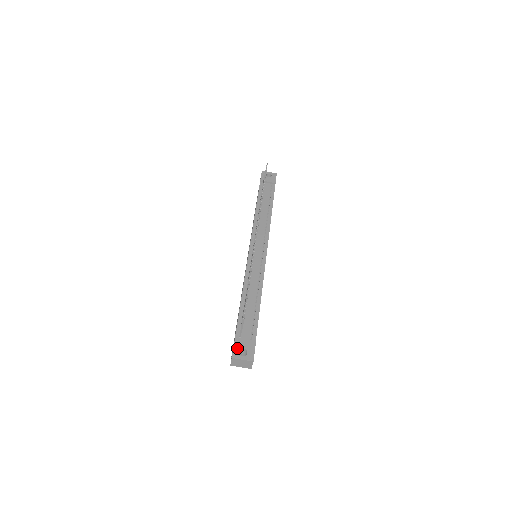
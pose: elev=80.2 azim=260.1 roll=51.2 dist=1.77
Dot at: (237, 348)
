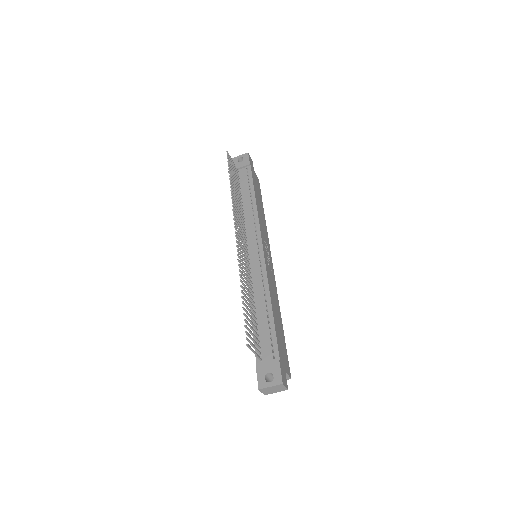
Dot at: (261, 375)
